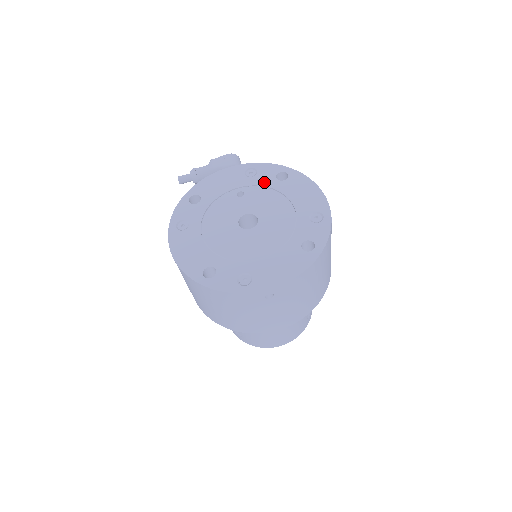
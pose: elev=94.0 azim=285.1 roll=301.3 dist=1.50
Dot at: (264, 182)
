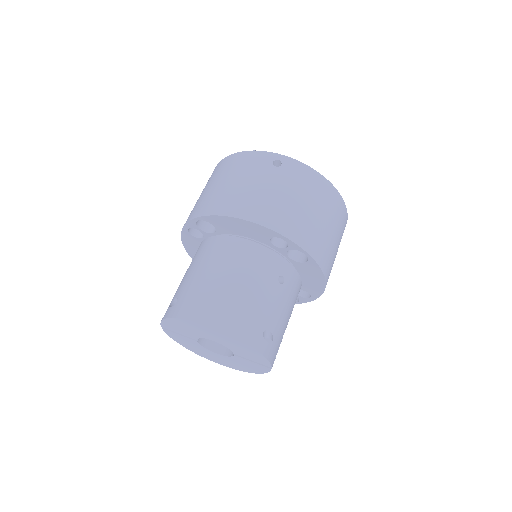
Dot at: occluded
